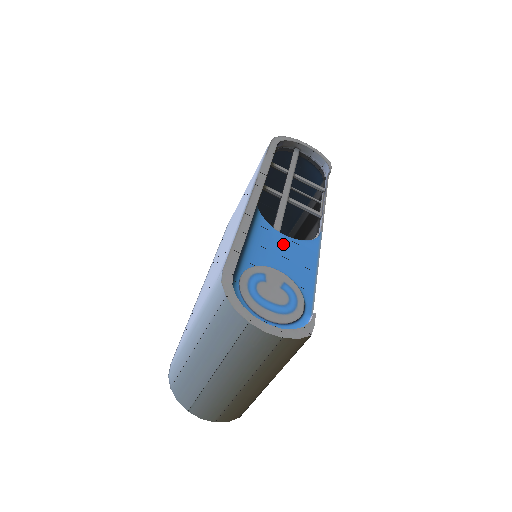
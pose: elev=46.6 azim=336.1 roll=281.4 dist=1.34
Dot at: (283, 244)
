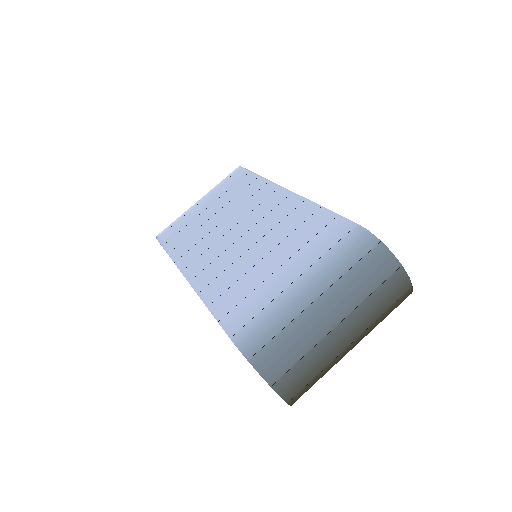
Dot at: occluded
